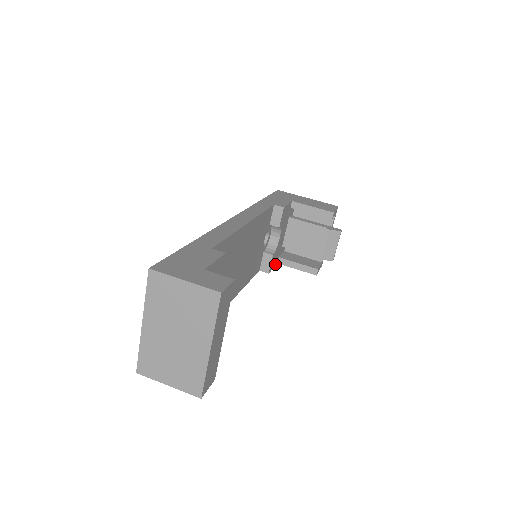
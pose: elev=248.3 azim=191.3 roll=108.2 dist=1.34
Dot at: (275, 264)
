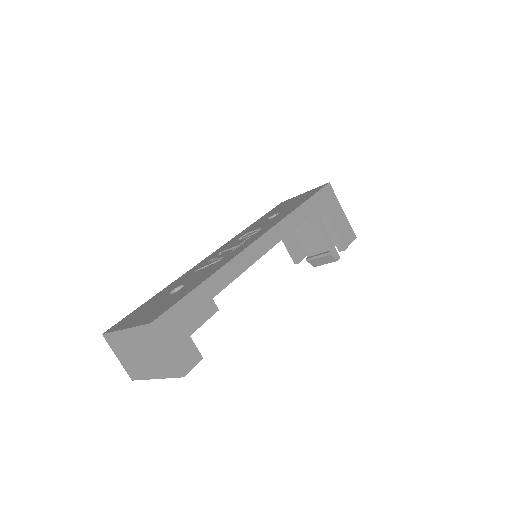
Dot at: occluded
